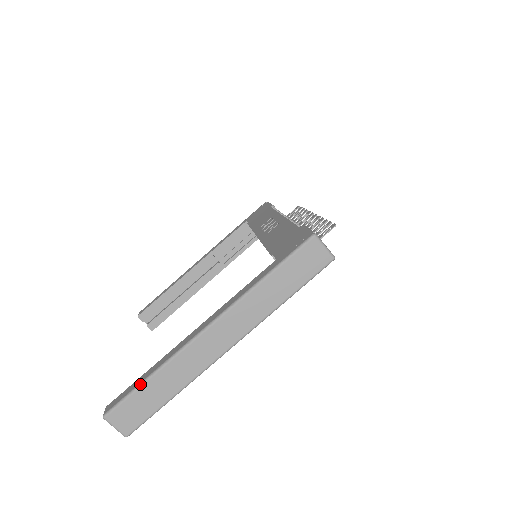
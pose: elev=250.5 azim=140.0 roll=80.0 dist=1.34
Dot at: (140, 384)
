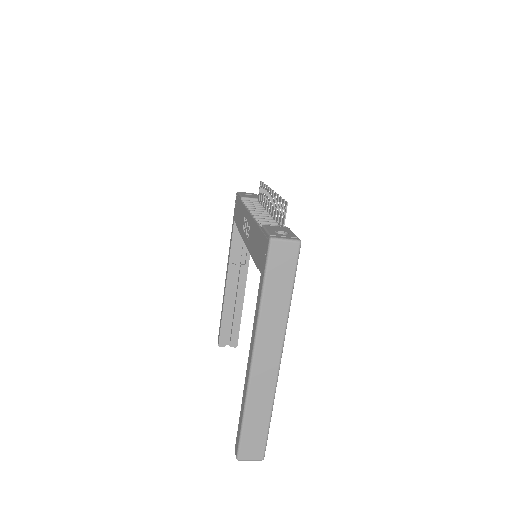
Dot at: (242, 425)
